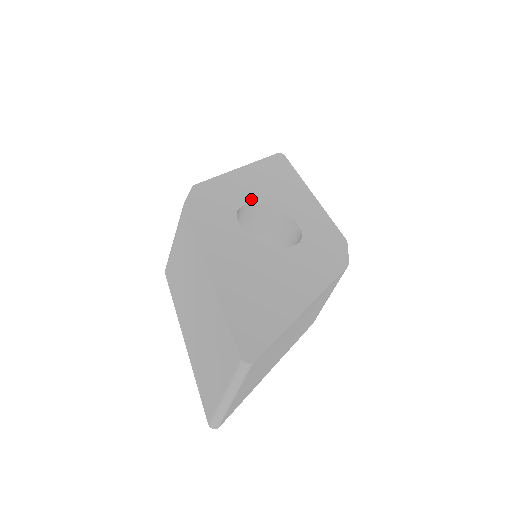
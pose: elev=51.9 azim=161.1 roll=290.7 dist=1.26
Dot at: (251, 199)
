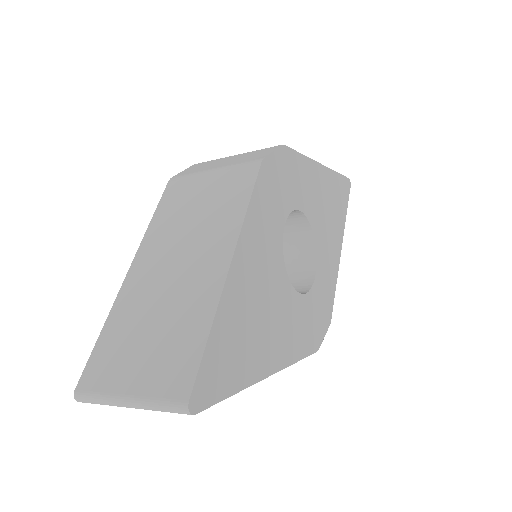
Dot at: (307, 209)
